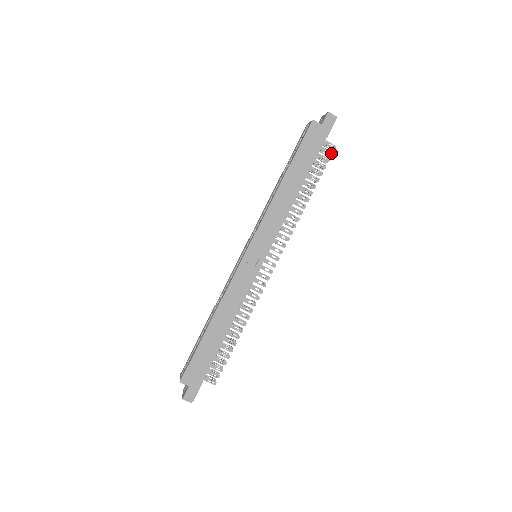
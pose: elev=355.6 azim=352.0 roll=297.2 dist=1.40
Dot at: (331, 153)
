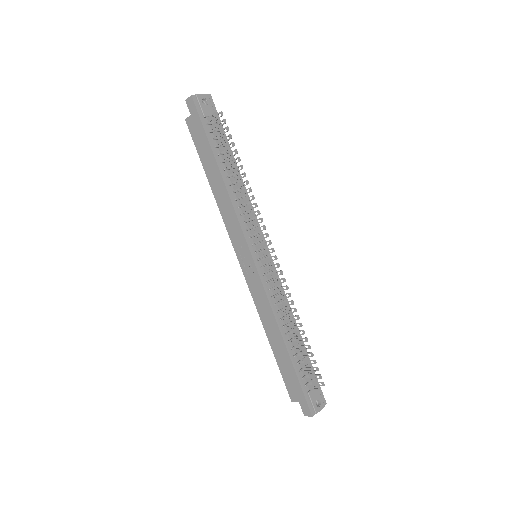
Dot at: (218, 121)
